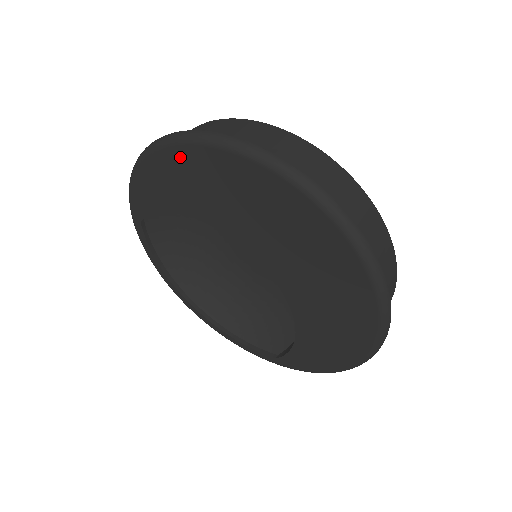
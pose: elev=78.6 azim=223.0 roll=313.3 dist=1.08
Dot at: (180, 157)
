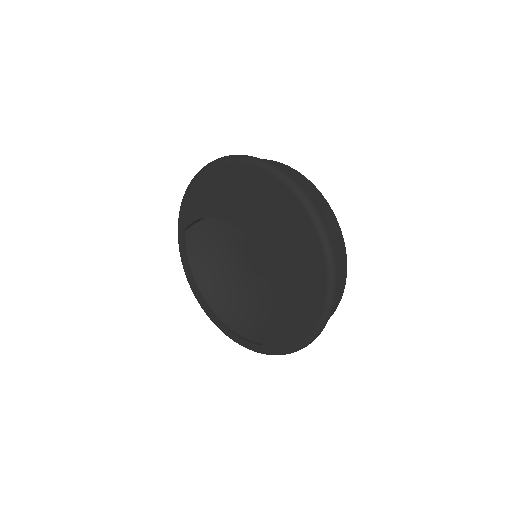
Dot at: (216, 173)
